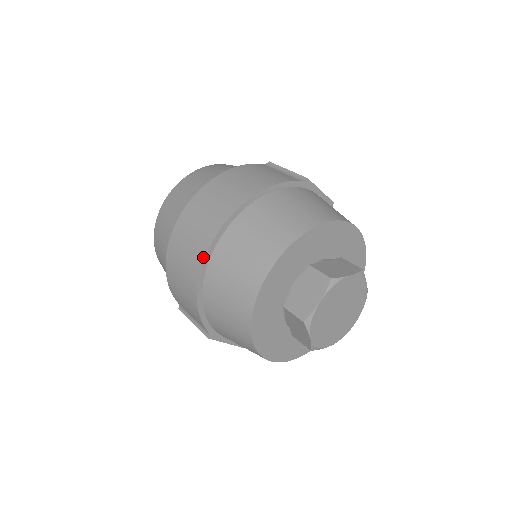
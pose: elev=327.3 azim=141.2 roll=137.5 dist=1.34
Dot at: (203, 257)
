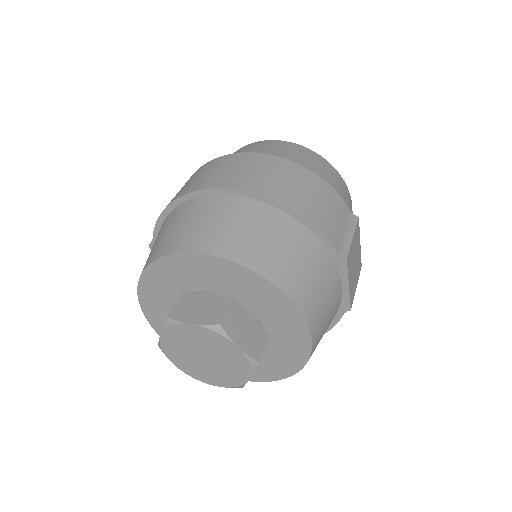
Dot at: (198, 189)
